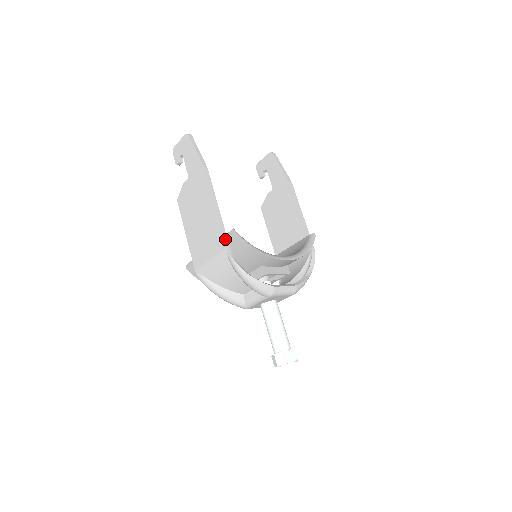
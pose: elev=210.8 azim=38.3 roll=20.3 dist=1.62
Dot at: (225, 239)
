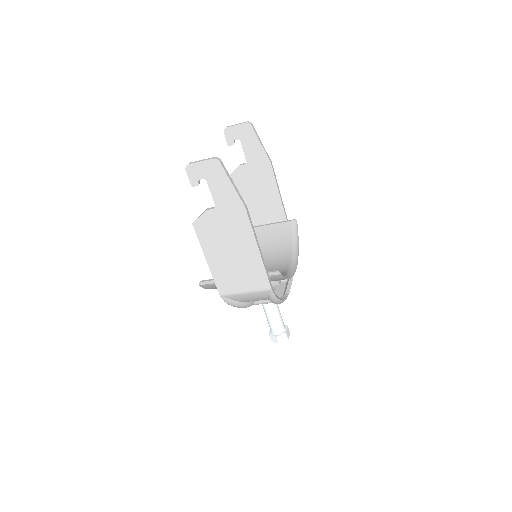
Dot at: (269, 280)
